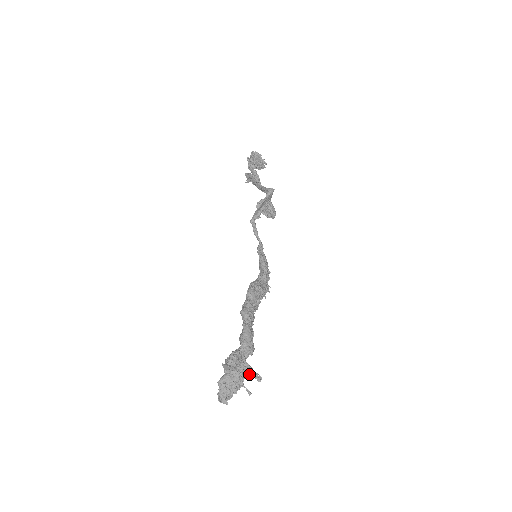
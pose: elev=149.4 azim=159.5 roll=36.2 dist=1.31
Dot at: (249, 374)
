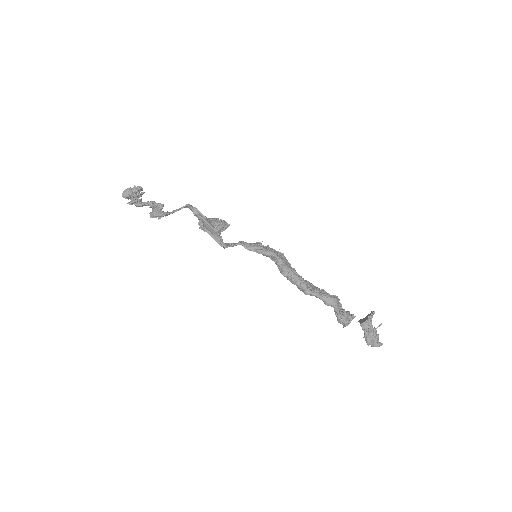
Dot at: (371, 322)
